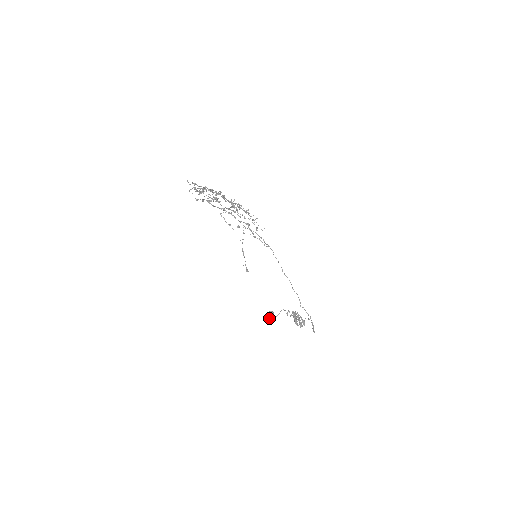
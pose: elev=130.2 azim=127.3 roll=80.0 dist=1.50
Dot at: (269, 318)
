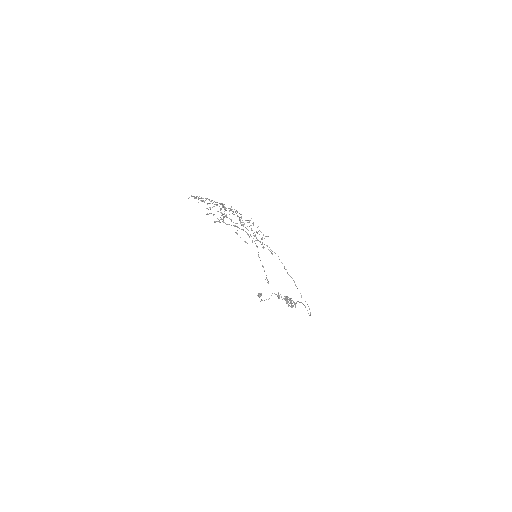
Dot at: (260, 301)
